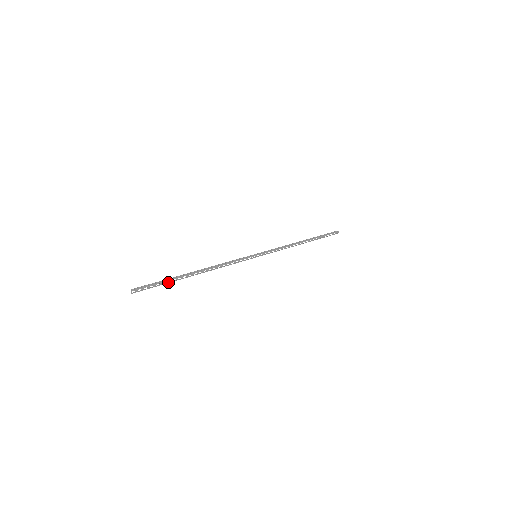
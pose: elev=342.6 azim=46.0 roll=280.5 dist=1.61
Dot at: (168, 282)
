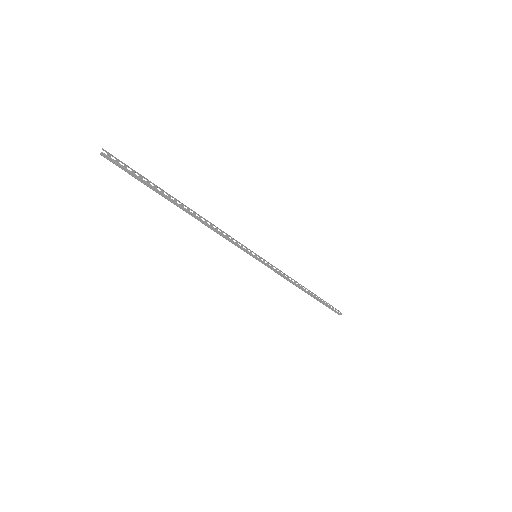
Dot at: (151, 185)
